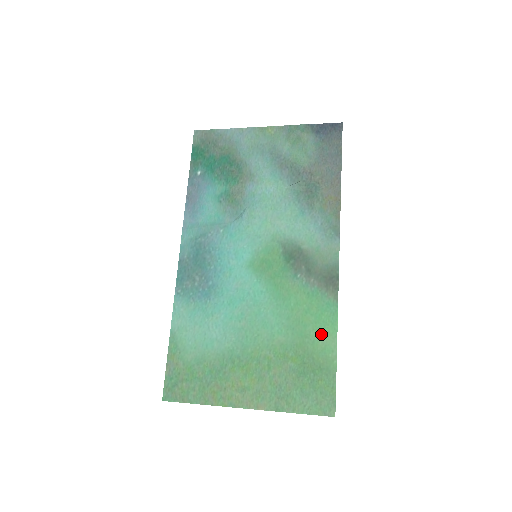
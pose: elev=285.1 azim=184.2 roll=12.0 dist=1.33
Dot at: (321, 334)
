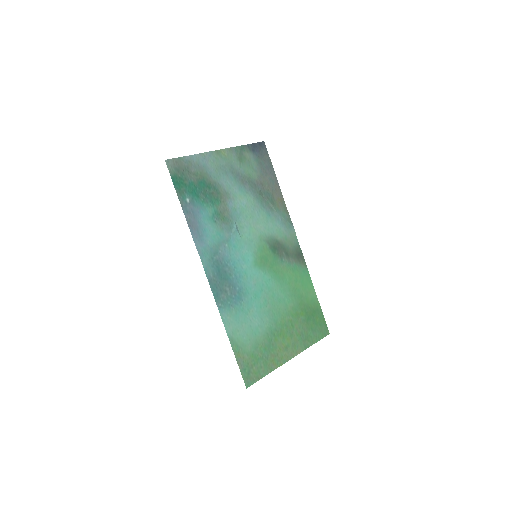
Dot at: (307, 291)
